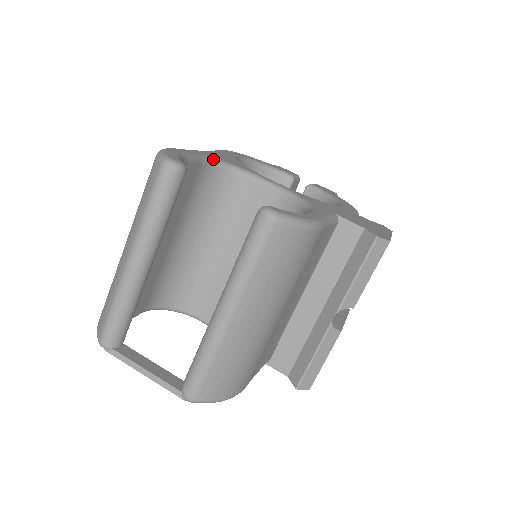
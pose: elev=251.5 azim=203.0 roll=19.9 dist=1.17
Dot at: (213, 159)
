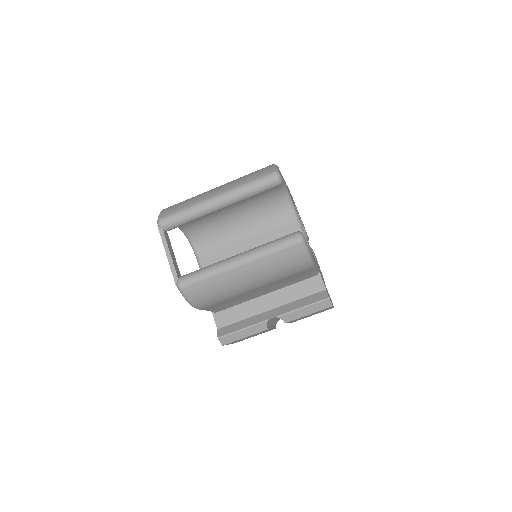
Dot at: (287, 190)
